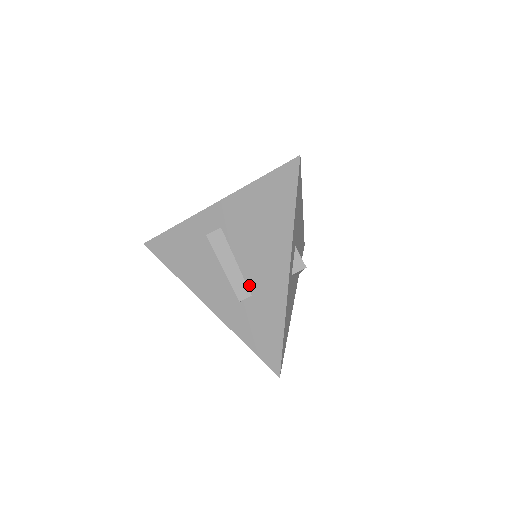
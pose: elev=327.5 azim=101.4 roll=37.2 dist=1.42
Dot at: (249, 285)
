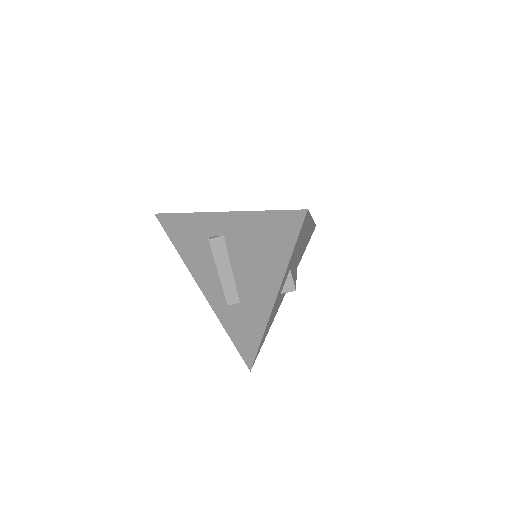
Dot at: (239, 294)
